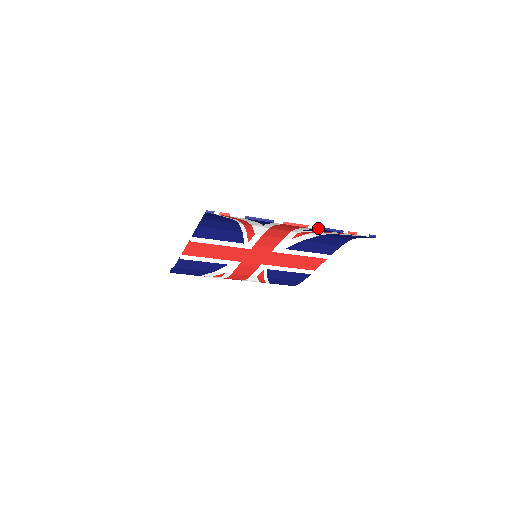
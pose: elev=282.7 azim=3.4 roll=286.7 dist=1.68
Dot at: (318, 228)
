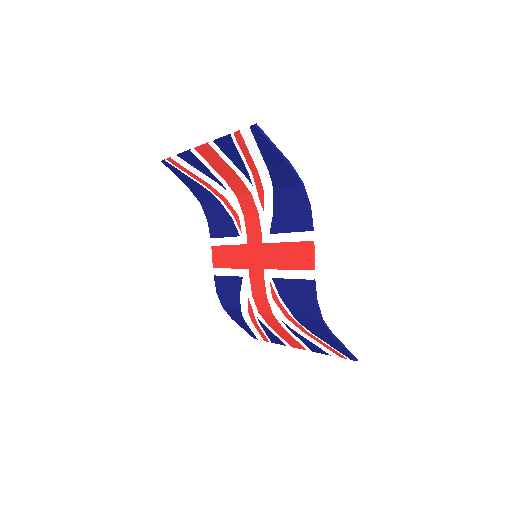
Dot at: (215, 140)
